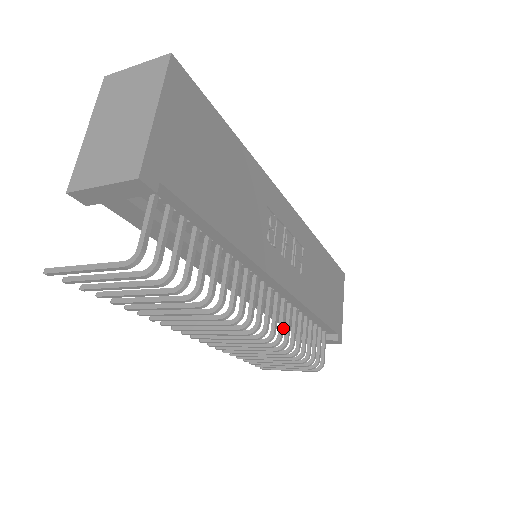
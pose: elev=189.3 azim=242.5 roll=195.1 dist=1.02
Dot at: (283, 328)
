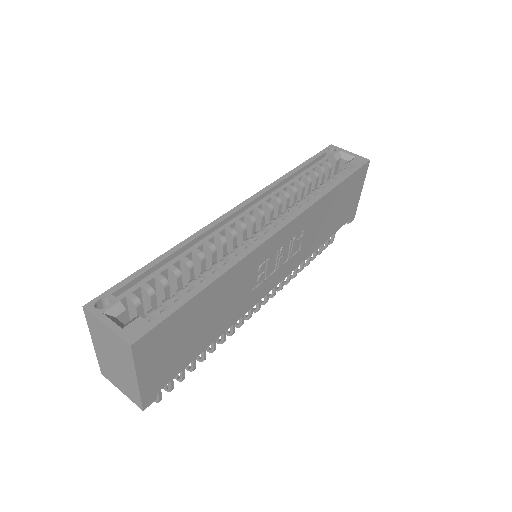
Dot at: occluded
